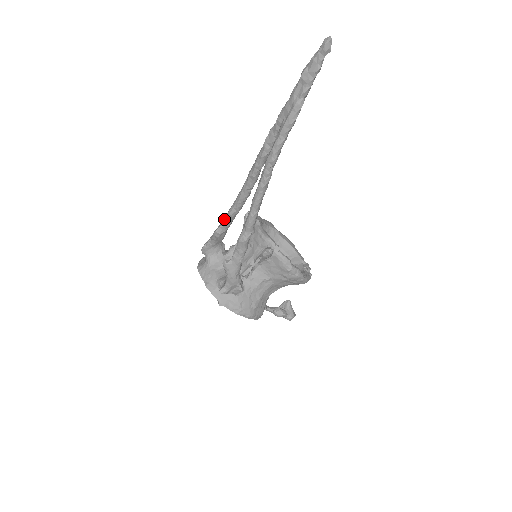
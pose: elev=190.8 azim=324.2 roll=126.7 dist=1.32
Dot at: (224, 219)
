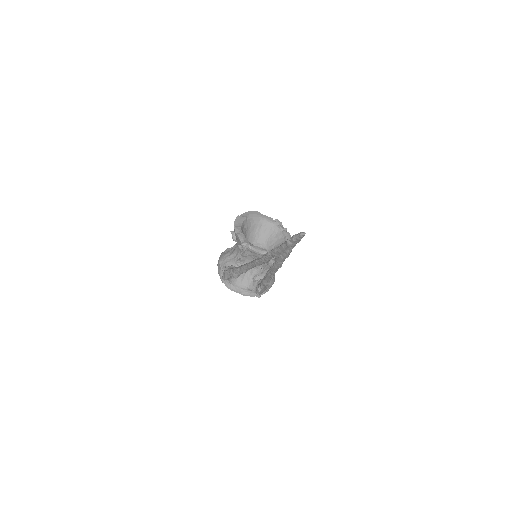
Dot at: (239, 273)
